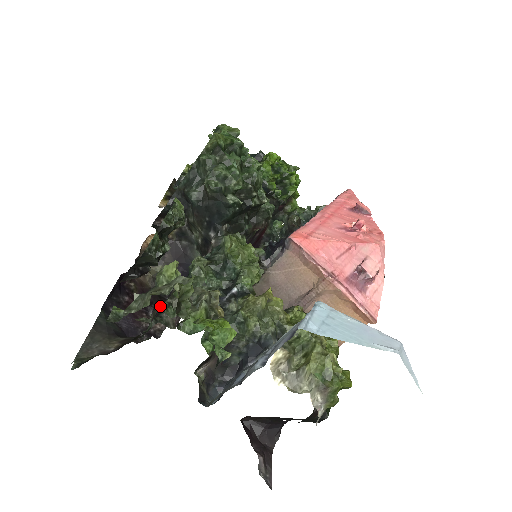
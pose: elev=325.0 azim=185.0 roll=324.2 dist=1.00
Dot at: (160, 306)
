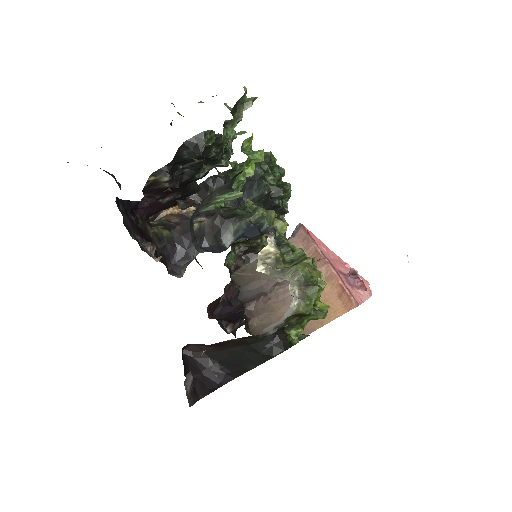
Dot at: (194, 159)
